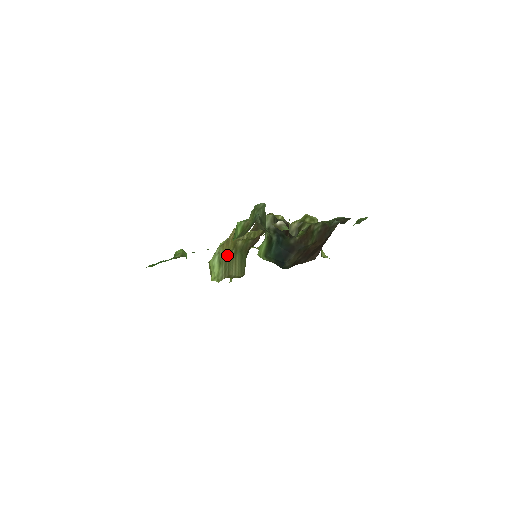
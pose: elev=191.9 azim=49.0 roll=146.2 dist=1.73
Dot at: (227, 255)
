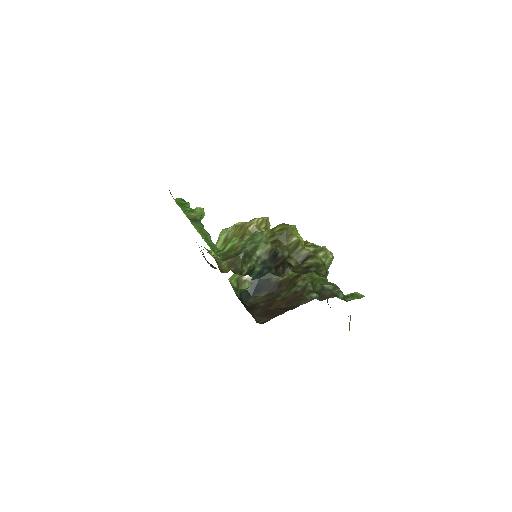
Dot at: occluded
